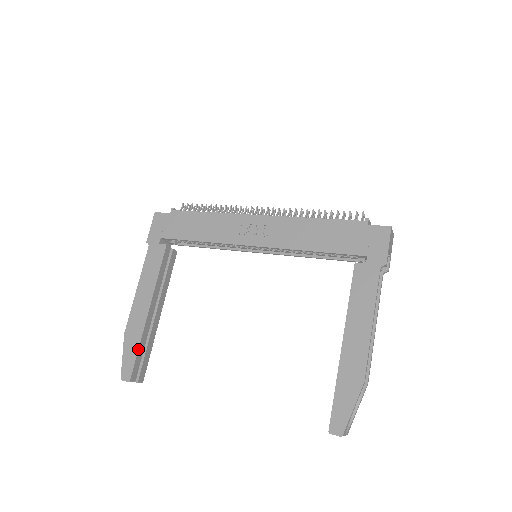
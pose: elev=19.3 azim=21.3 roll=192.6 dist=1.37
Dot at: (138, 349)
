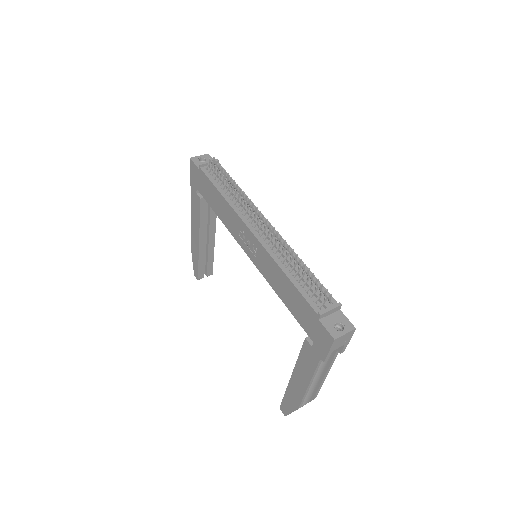
Dot at: (198, 265)
